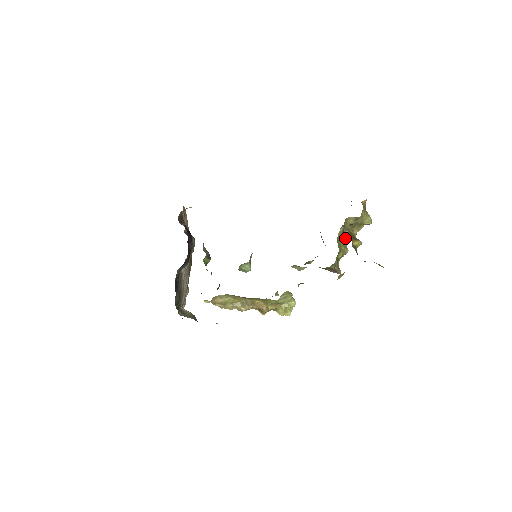
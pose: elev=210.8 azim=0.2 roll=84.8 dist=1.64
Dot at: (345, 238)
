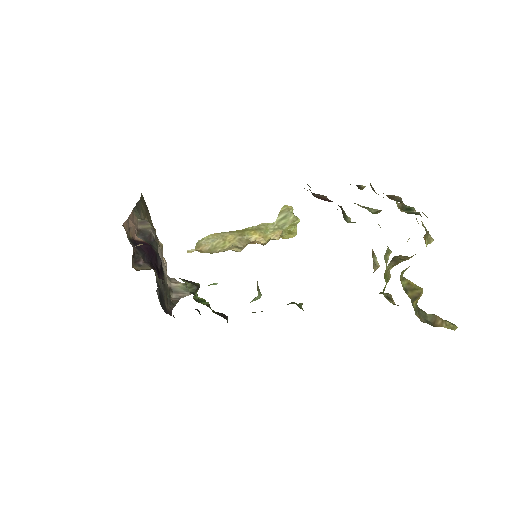
Dot at: (393, 265)
